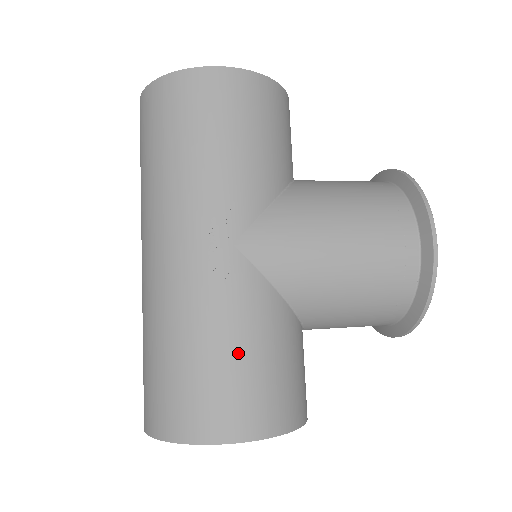
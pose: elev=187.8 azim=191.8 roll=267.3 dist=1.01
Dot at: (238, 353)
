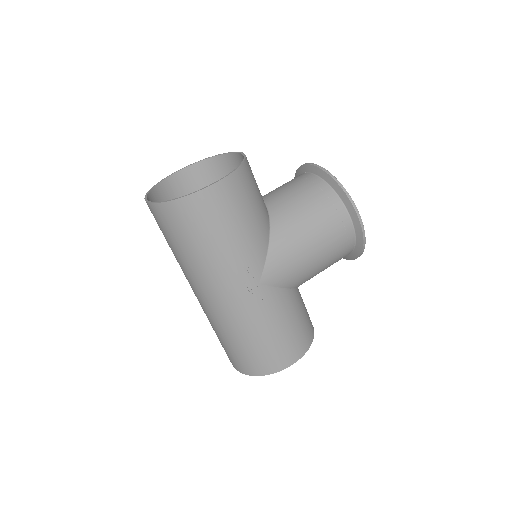
Dot at: (280, 330)
